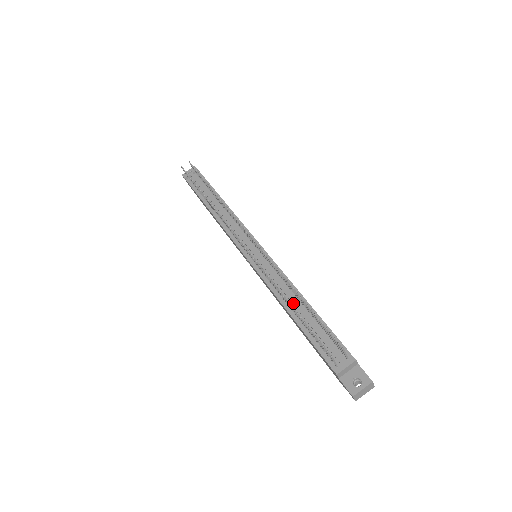
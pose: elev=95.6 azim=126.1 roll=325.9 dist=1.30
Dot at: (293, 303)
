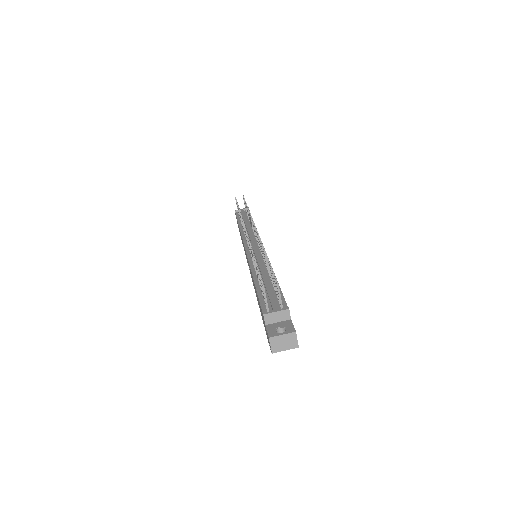
Dot at: (262, 273)
